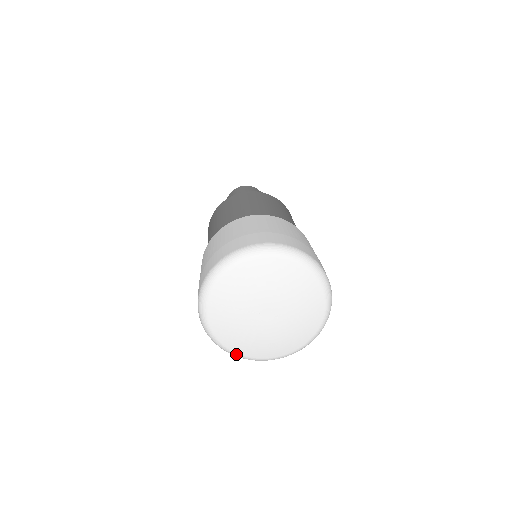
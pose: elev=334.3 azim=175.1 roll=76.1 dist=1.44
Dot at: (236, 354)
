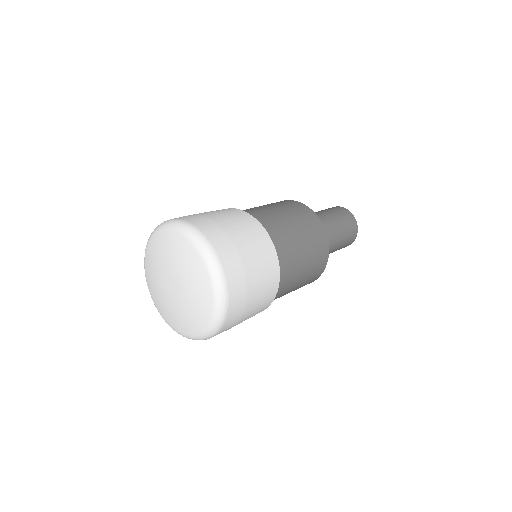
Dot at: (165, 320)
